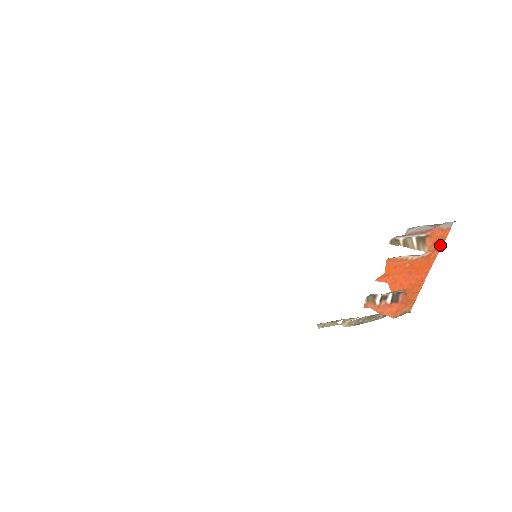
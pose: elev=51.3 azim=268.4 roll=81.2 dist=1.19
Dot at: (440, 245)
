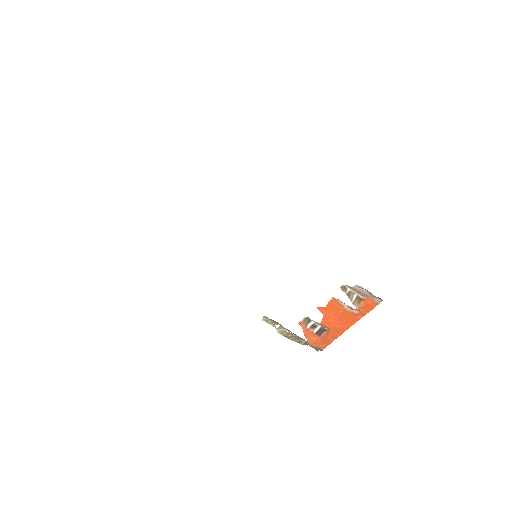
Dot at: (367, 312)
